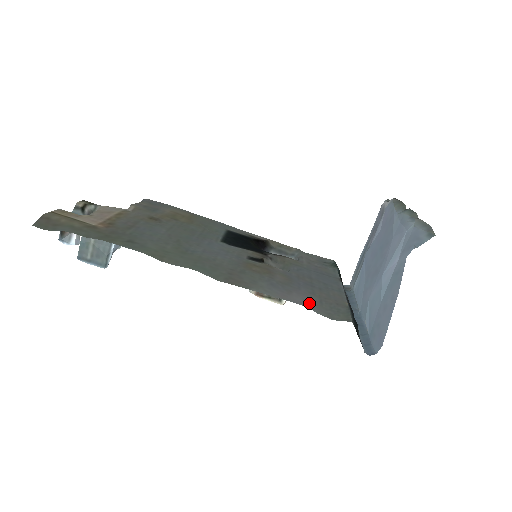
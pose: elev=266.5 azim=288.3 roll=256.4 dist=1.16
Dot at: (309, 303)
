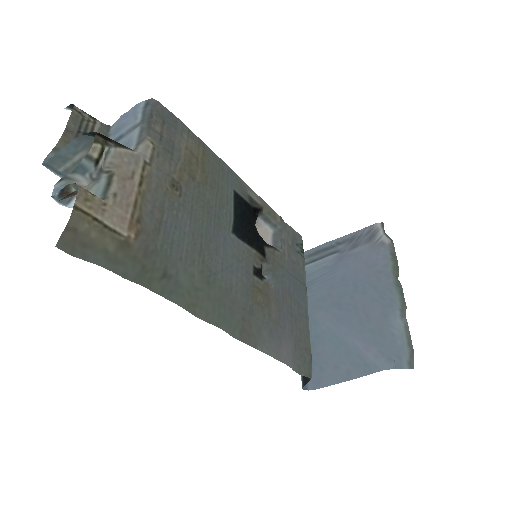
Dot at: (290, 356)
